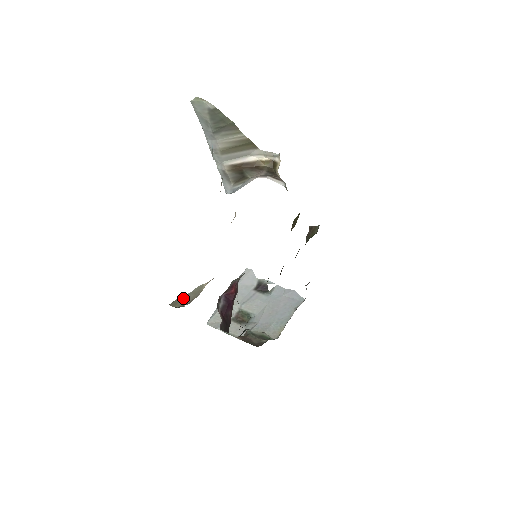
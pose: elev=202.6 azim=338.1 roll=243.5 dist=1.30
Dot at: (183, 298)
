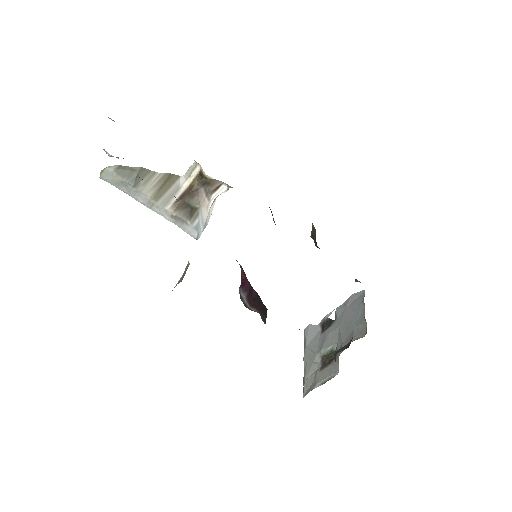
Dot at: (176, 285)
